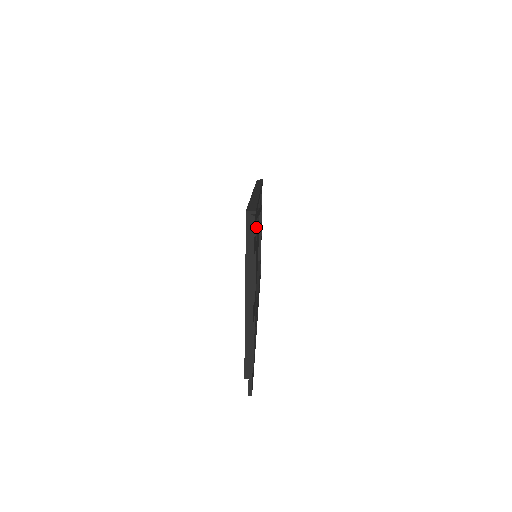
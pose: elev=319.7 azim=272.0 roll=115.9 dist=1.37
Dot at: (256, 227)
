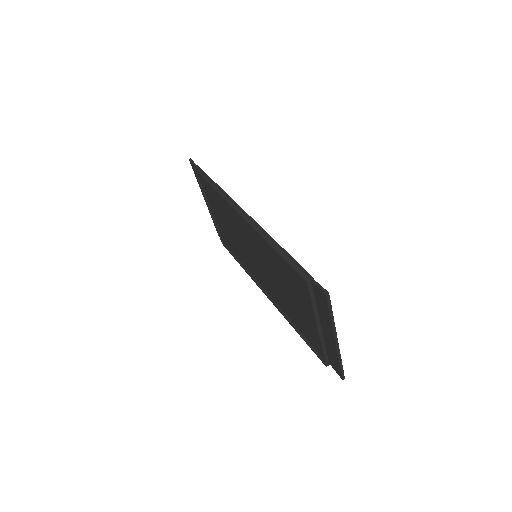
Dot at: occluded
